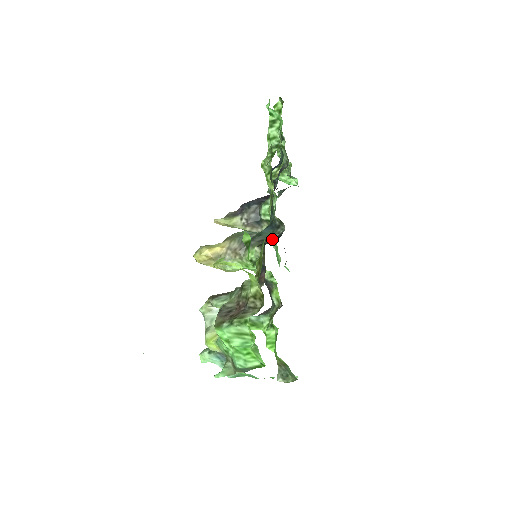
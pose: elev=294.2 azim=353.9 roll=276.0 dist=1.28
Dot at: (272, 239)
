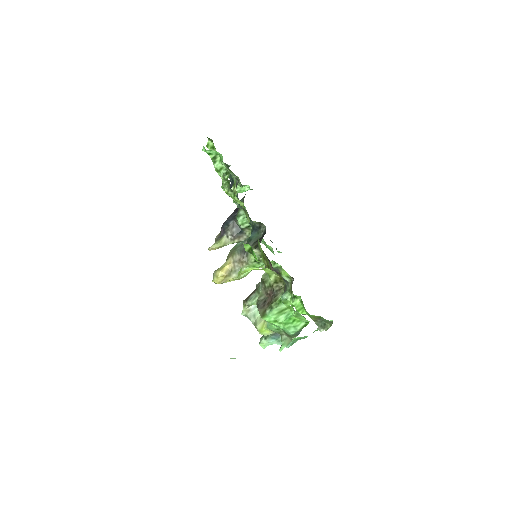
Dot at: (261, 238)
